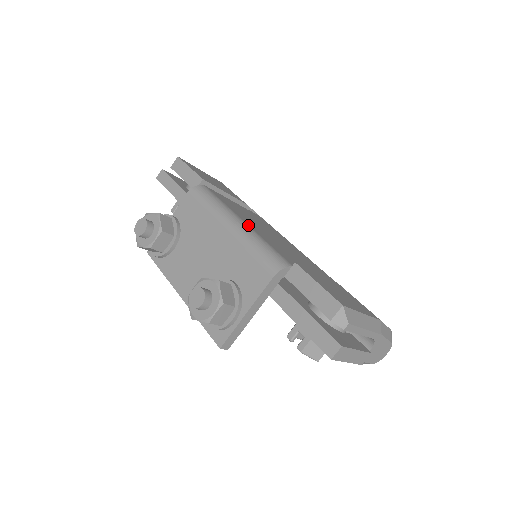
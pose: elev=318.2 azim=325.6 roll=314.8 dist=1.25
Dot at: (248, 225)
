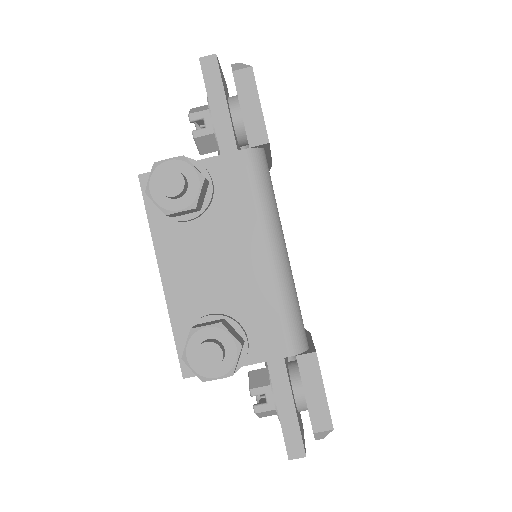
Dot at: occluded
